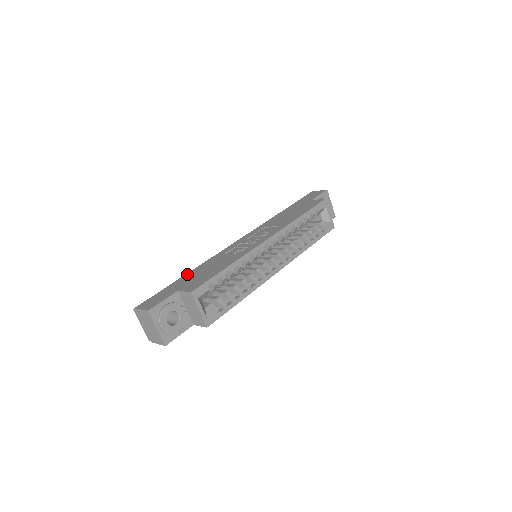
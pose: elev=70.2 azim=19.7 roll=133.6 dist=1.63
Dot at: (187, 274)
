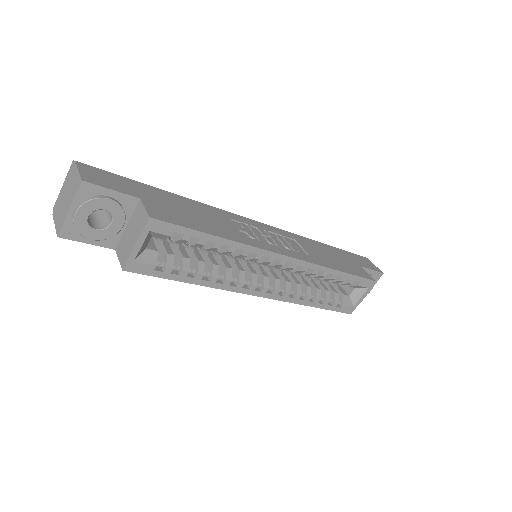
Dot at: (172, 193)
